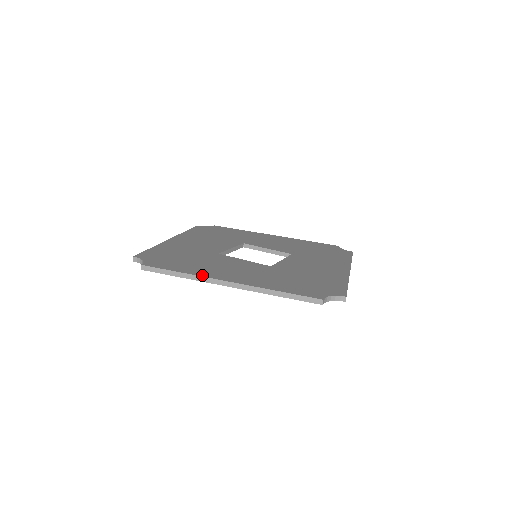
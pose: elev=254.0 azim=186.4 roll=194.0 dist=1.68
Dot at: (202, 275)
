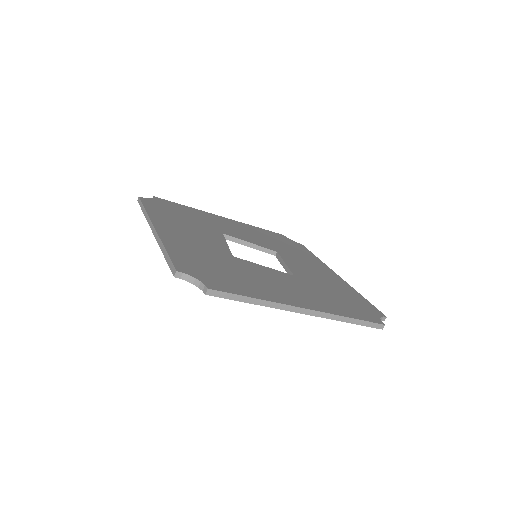
Dot at: (278, 301)
